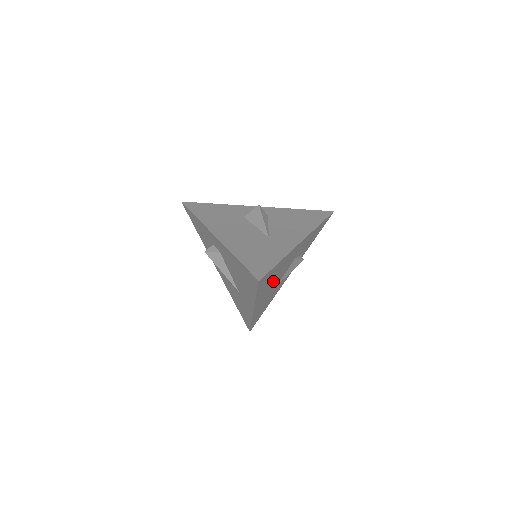
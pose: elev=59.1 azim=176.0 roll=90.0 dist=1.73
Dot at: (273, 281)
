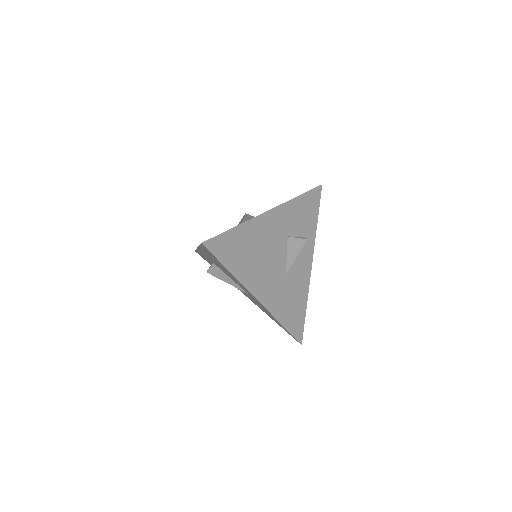
Dot at: (260, 260)
